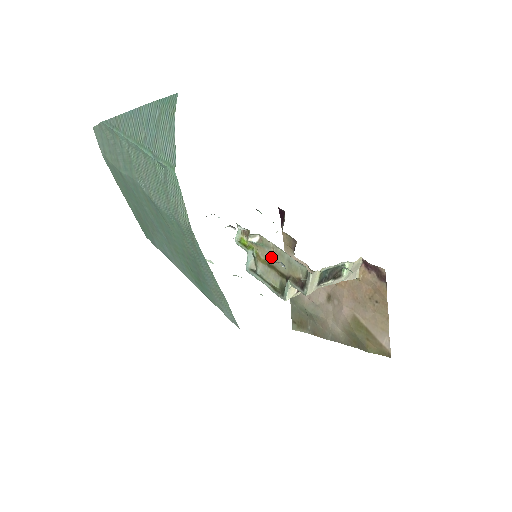
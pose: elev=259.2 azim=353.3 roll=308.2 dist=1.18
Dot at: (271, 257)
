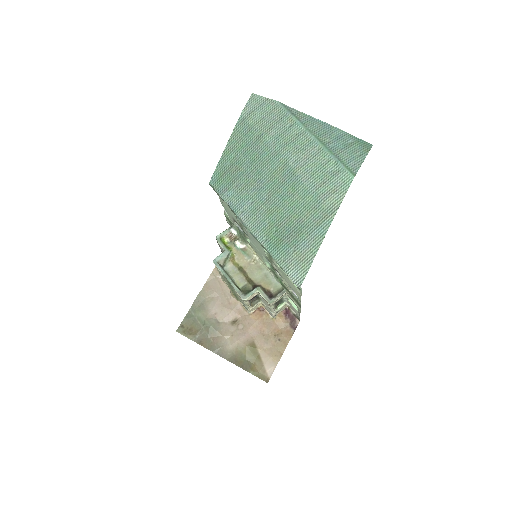
Dot at: (248, 265)
